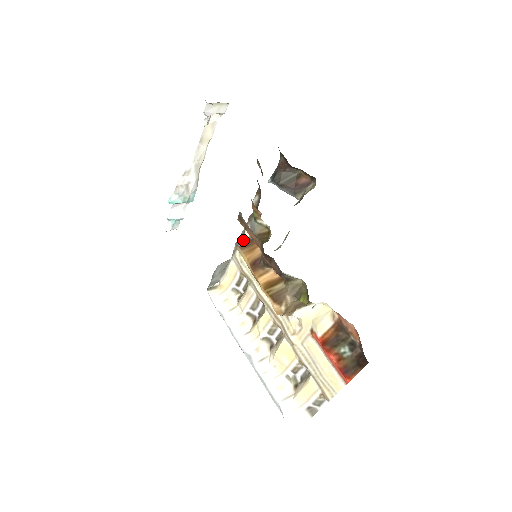
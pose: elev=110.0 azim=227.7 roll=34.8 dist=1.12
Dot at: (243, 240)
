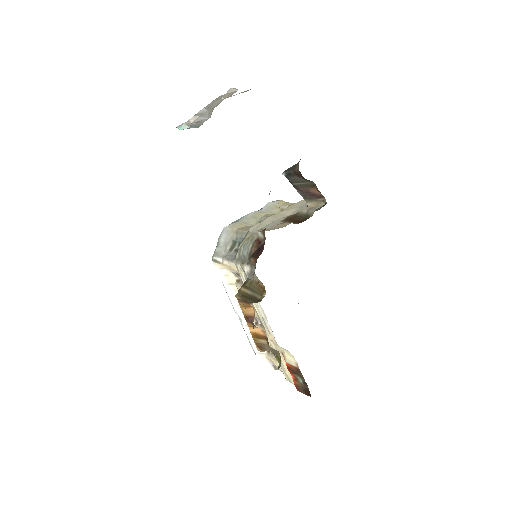
Dot at: (244, 268)
